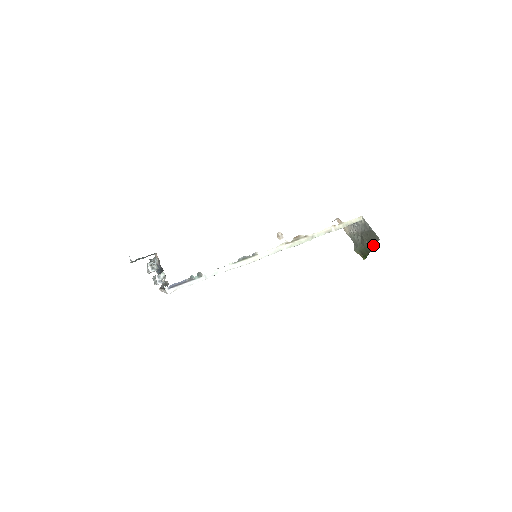
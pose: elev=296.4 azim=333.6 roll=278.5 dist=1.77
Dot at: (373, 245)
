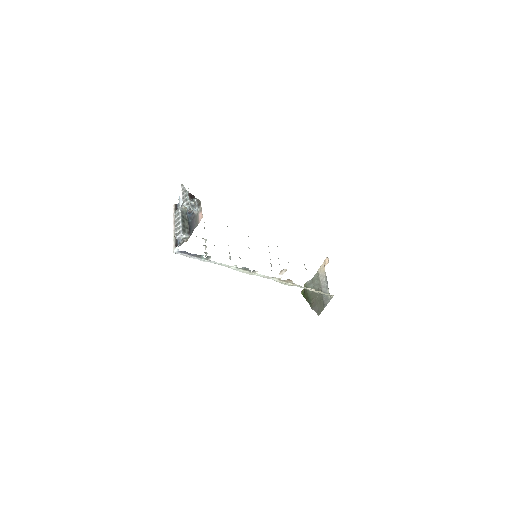
Dot at: (313, 309)
